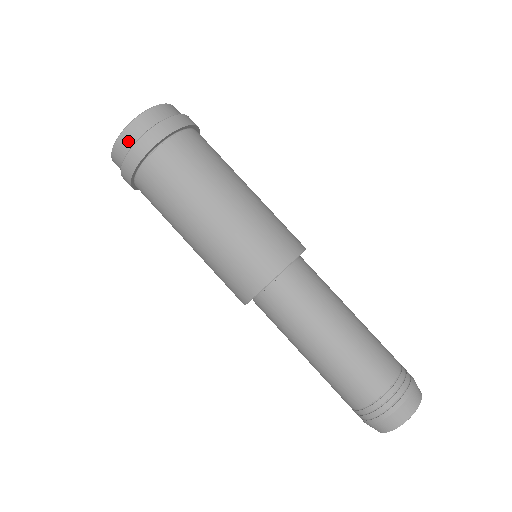
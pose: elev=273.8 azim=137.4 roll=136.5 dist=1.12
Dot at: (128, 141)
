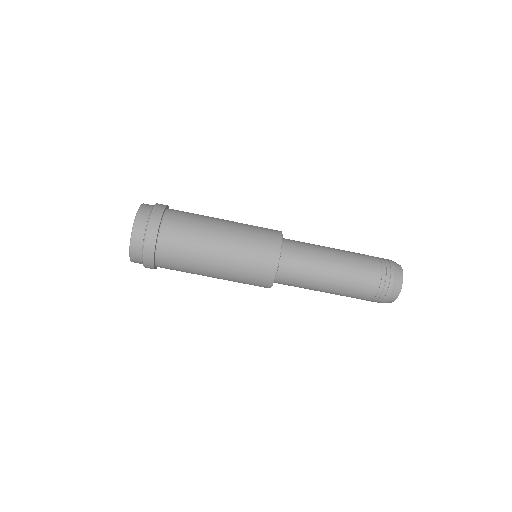
Dot at: (138, 246)
